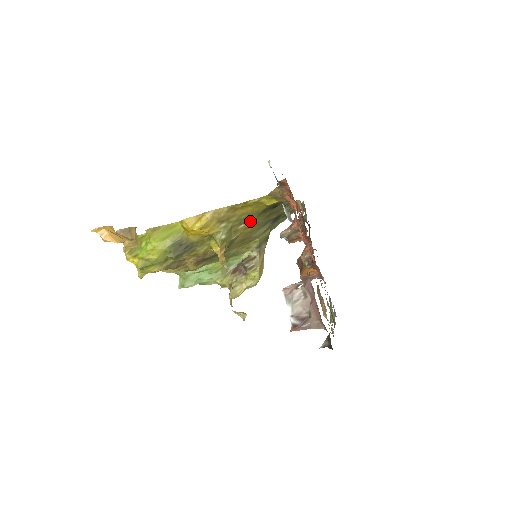
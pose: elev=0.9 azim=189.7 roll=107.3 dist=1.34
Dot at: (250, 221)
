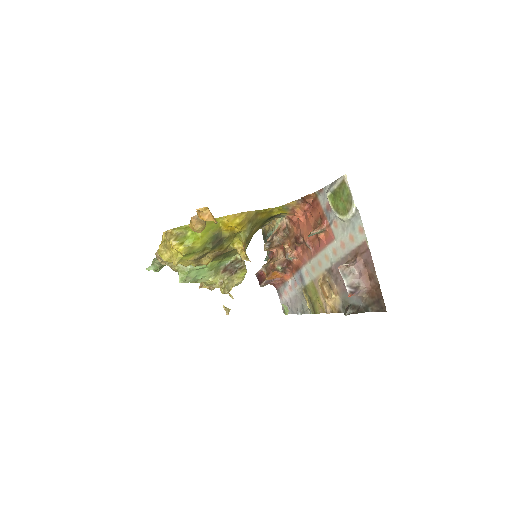
Dot at: (258, 226)
